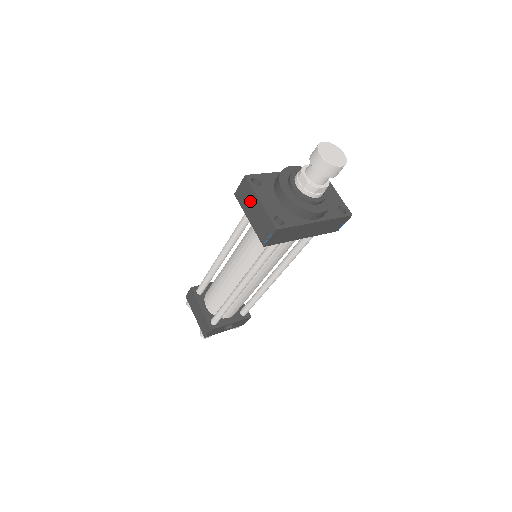
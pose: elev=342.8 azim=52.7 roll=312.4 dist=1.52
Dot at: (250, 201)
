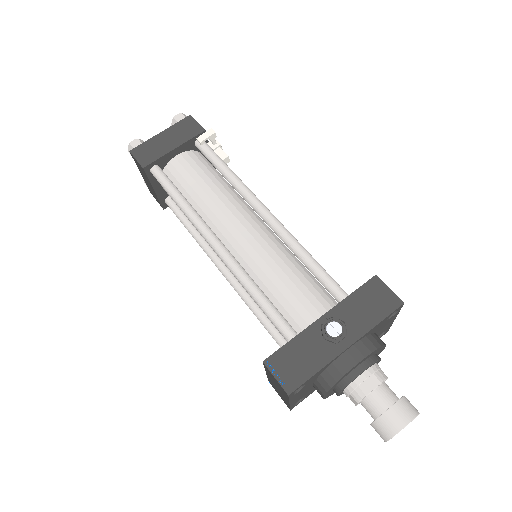
Dot at: (278, 388)
